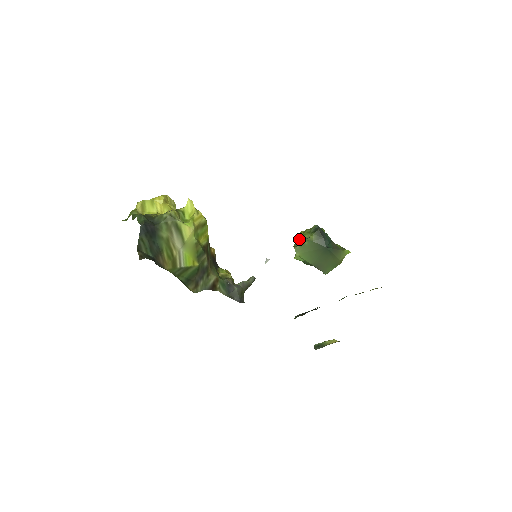
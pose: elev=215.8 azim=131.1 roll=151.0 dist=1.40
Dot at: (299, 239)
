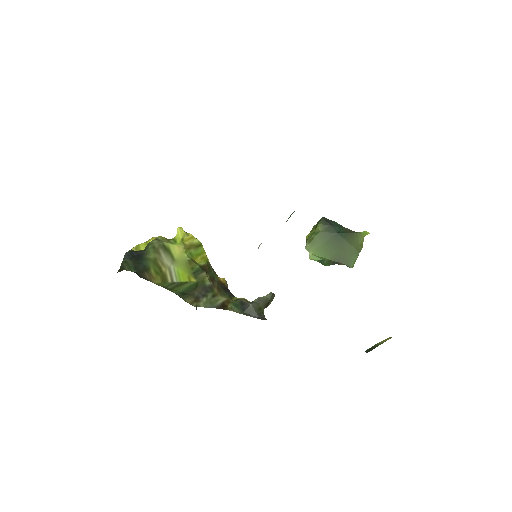
Dot at: (307, 238)
